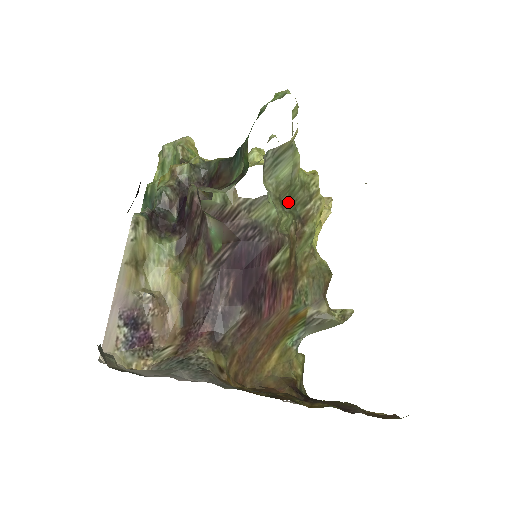
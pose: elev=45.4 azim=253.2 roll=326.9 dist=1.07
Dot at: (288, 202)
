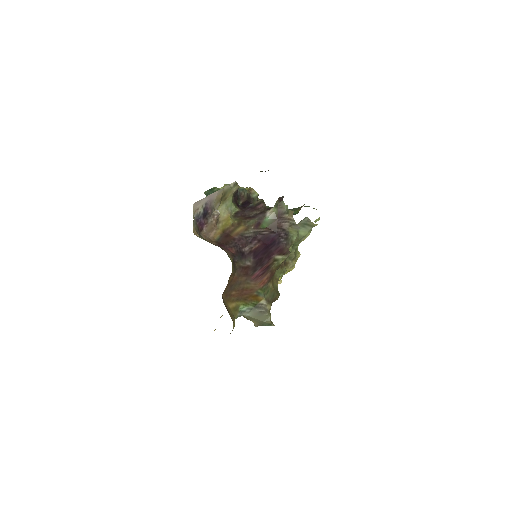
Dot at: occluded
